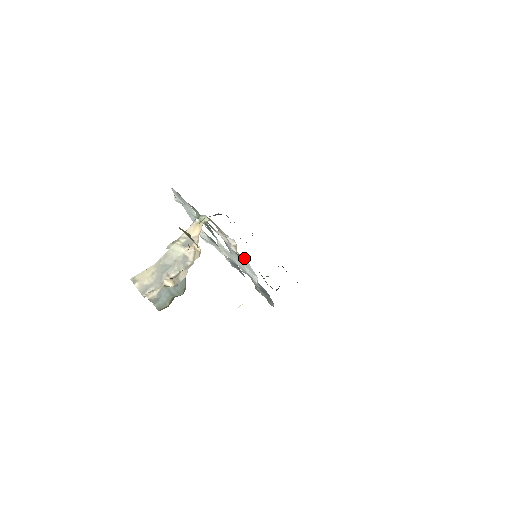
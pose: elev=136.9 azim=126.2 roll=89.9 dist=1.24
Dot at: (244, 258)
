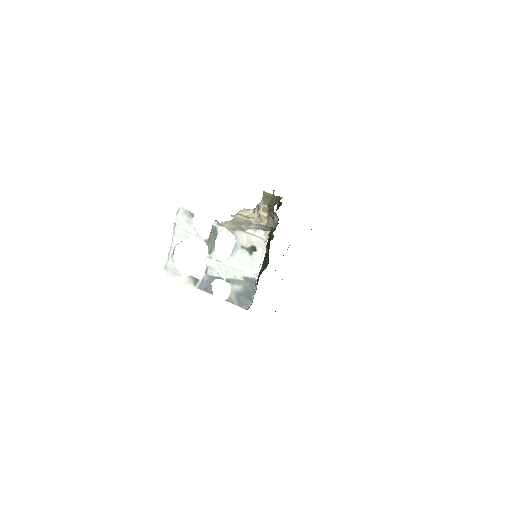
Dot at: (260, 248)
